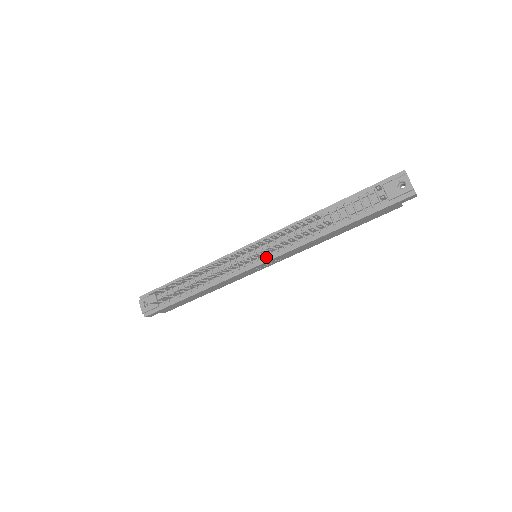
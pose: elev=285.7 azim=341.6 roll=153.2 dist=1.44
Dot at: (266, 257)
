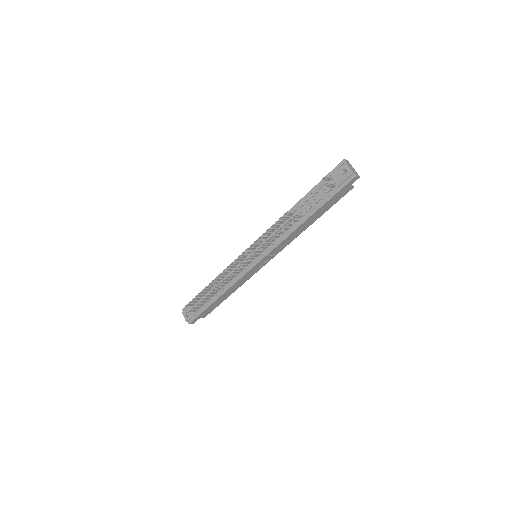
Dot at: (262, 255)
